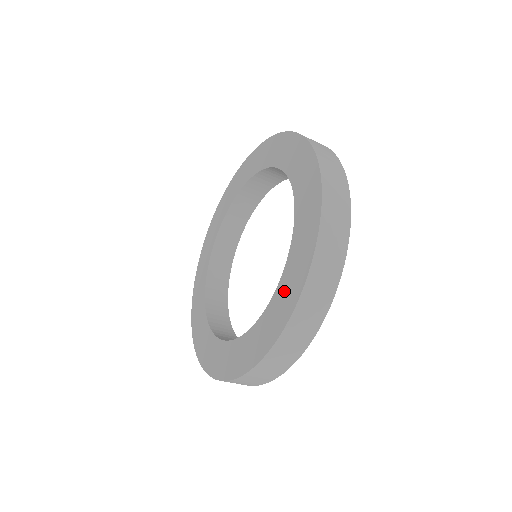
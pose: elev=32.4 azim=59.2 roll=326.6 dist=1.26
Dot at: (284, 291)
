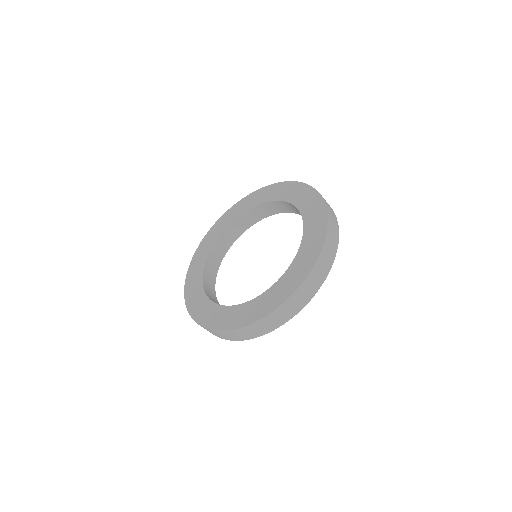
Dot at: (311, 215)
